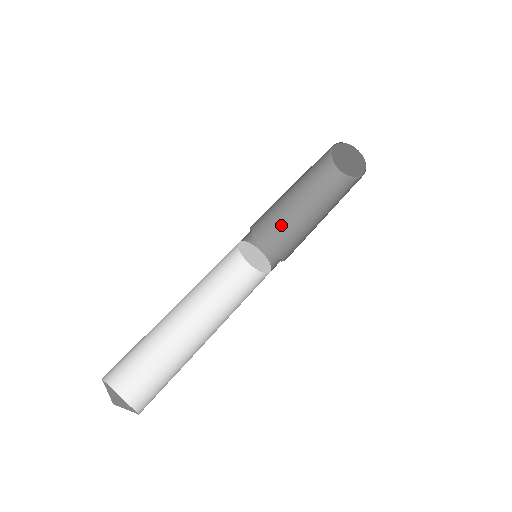
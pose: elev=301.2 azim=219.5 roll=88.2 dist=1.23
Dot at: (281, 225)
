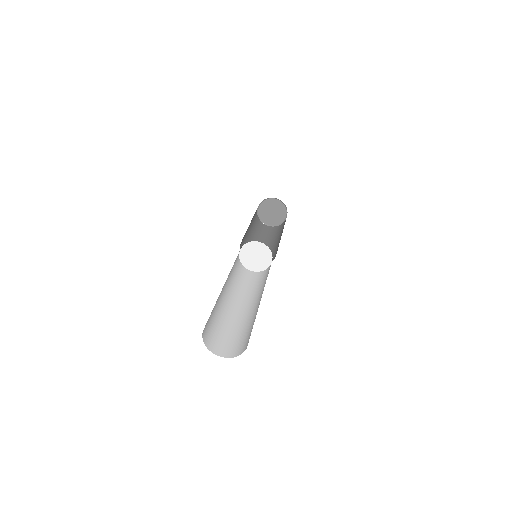
Dot at: occluded
